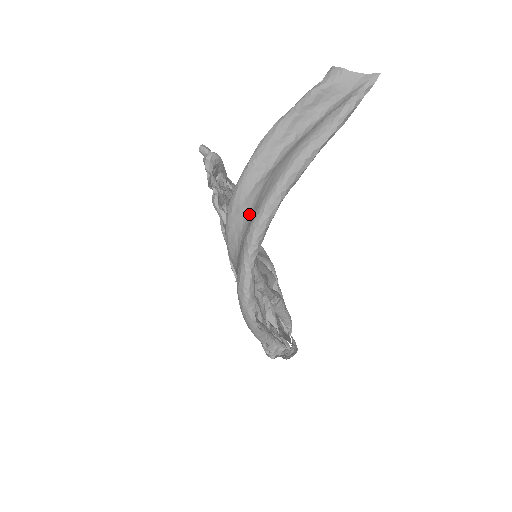
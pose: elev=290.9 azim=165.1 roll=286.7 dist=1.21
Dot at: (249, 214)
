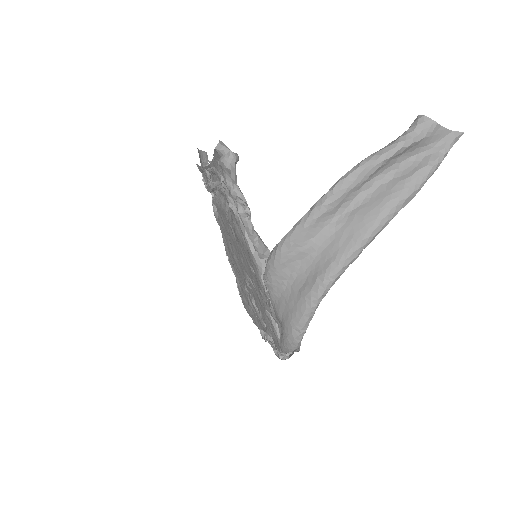
Dot at: (313, 257)
